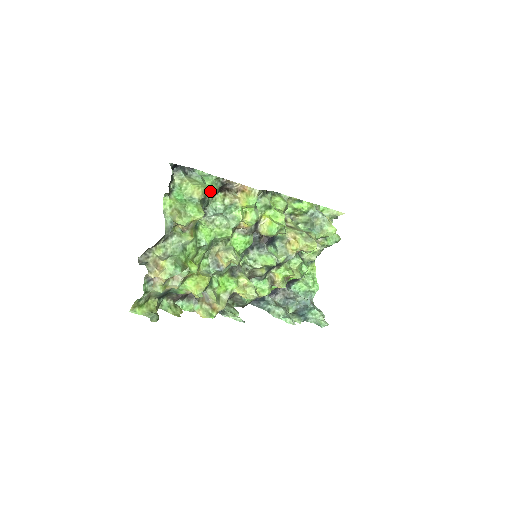
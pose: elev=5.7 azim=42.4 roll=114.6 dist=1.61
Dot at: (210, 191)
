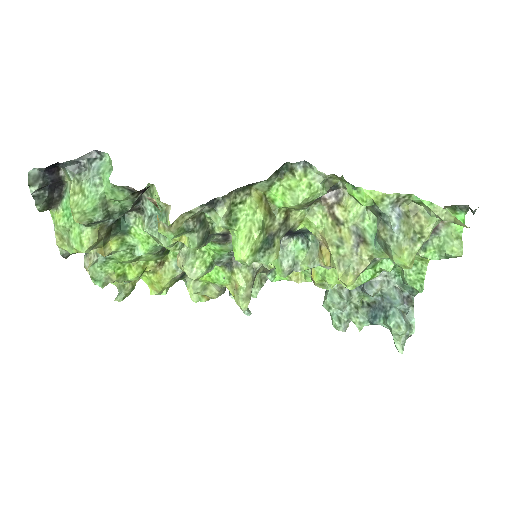
Dot at: (116, 199)
